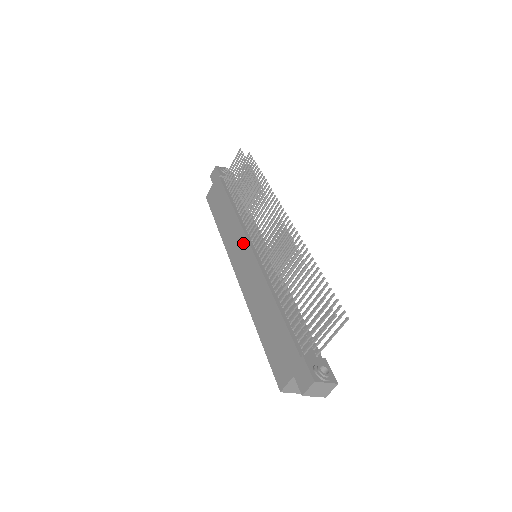
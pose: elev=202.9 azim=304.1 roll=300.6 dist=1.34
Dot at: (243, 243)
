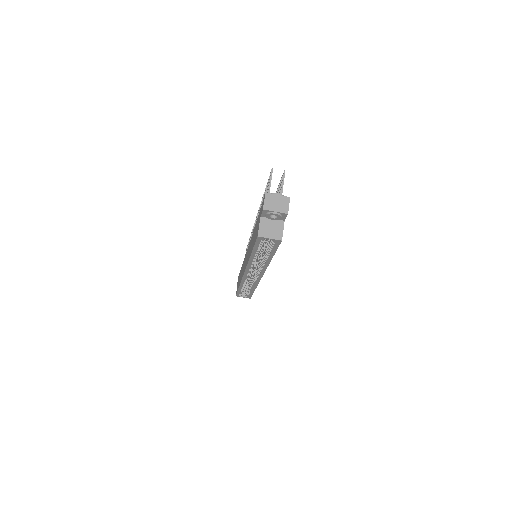
Dot at: occluded
